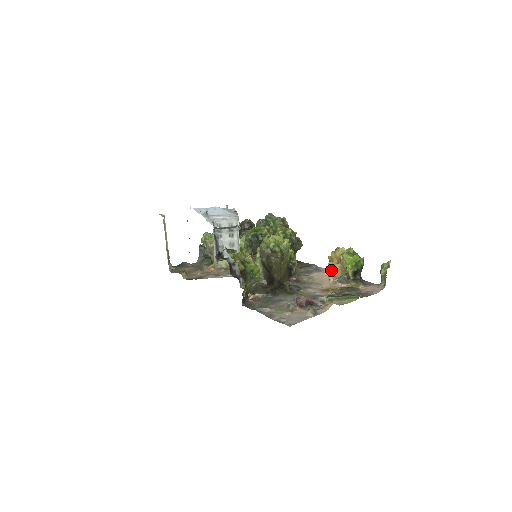
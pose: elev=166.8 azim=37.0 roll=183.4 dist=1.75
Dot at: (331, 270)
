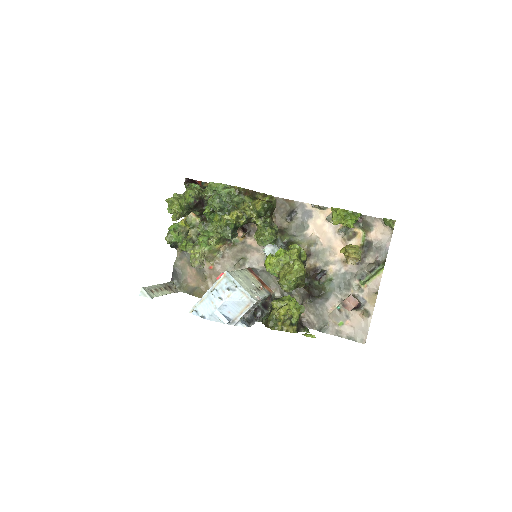
Dot at: occluded
